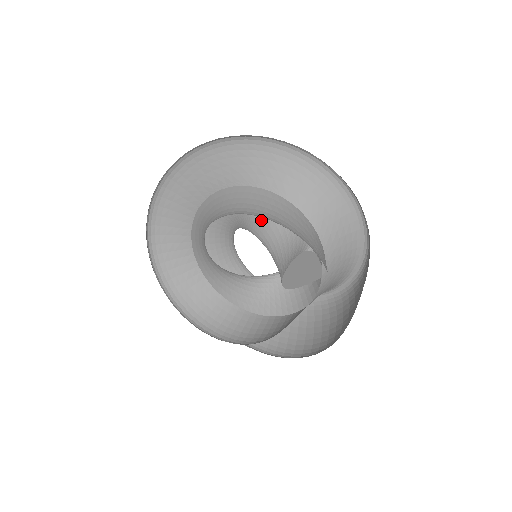
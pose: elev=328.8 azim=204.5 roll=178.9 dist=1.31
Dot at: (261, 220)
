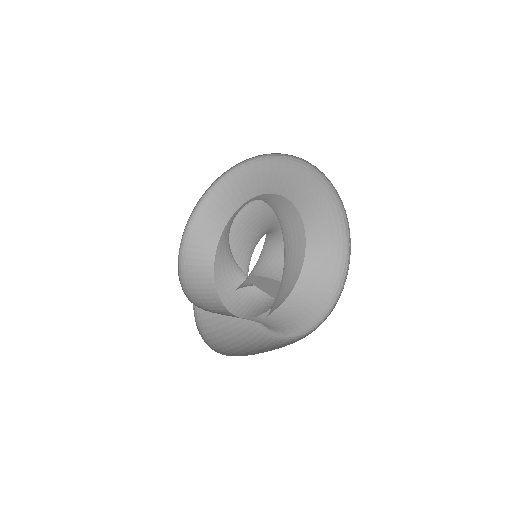
Dot at: (281, 235)
